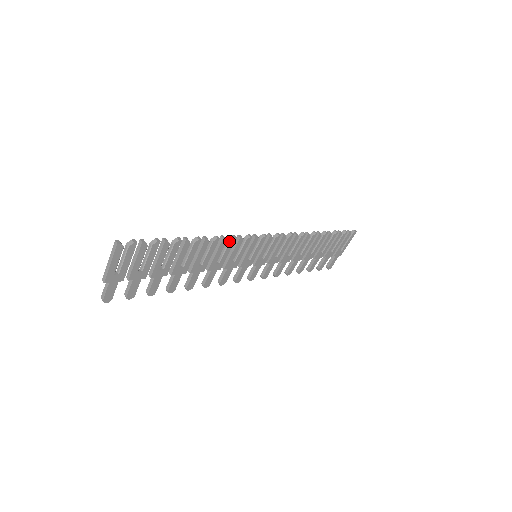
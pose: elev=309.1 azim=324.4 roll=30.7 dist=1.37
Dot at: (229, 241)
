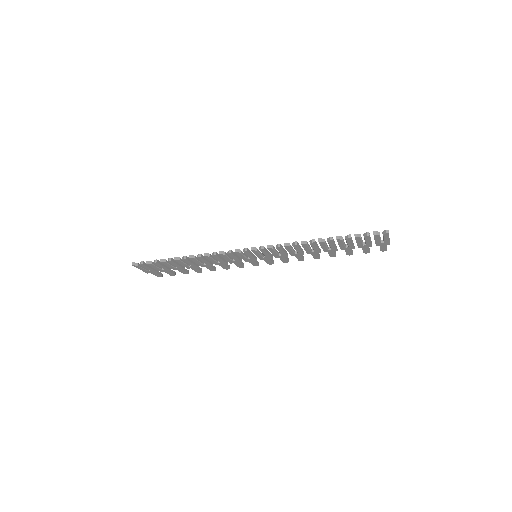
Dot at: occluded
